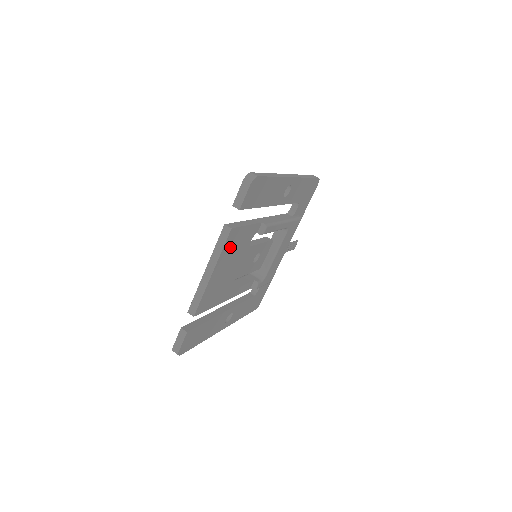
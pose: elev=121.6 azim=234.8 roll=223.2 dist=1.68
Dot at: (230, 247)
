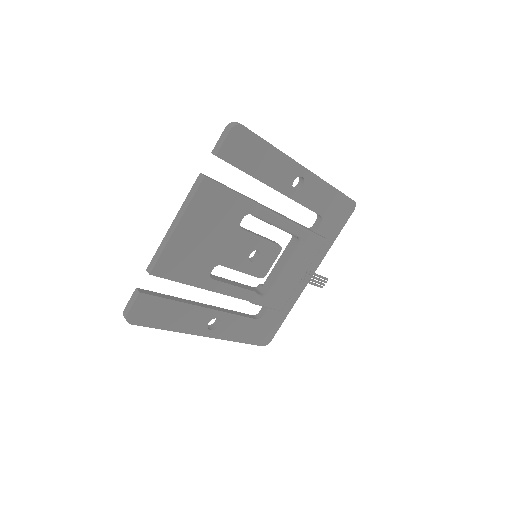
Dot at: (205, 205)
